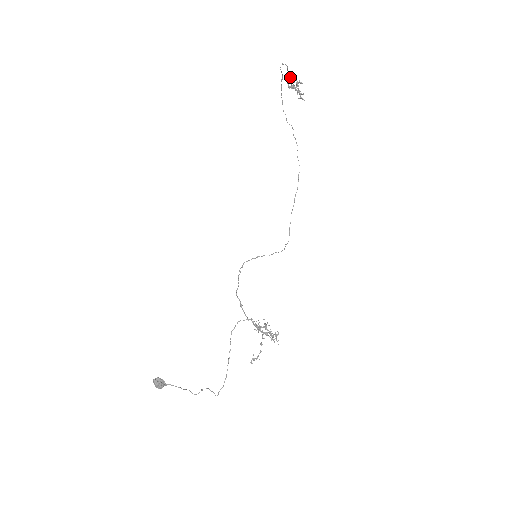
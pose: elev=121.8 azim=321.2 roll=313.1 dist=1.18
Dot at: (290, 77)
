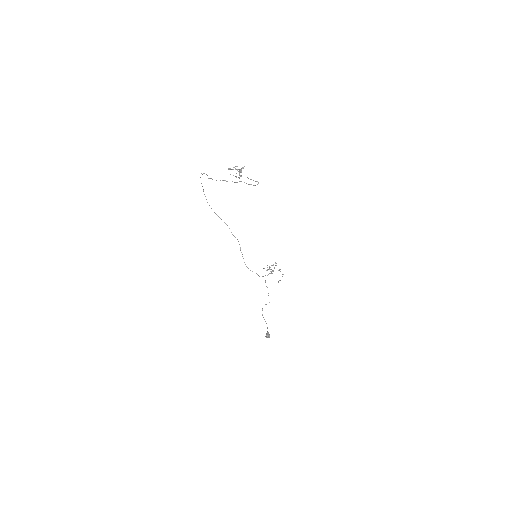
Dot at: (248, 178)
